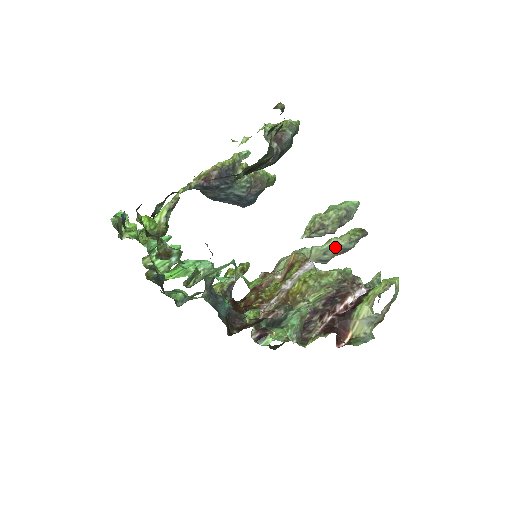
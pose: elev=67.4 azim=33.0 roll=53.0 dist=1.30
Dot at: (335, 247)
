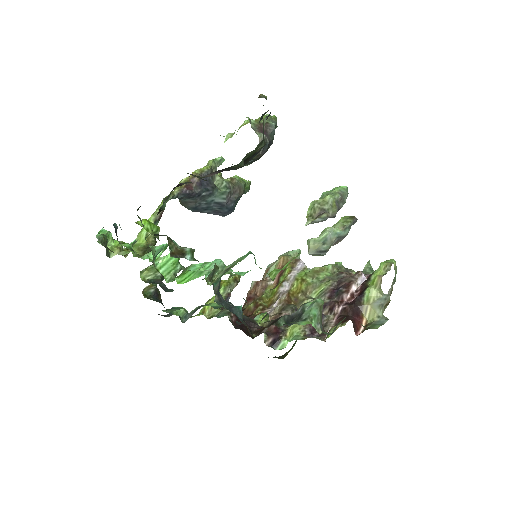
Dot at: (332, 236)
